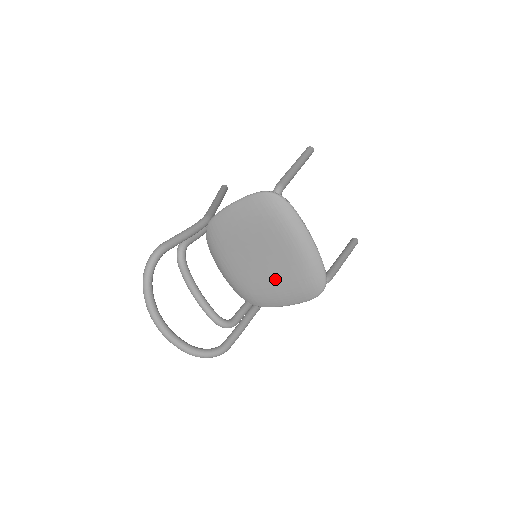
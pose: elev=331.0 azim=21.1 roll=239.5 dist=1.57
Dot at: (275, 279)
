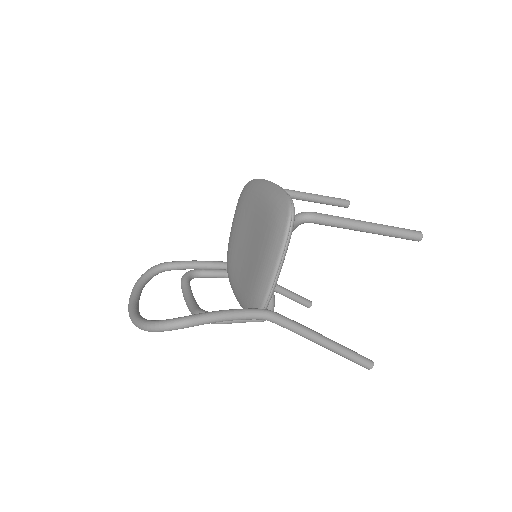
Dot at: (257, 248)
